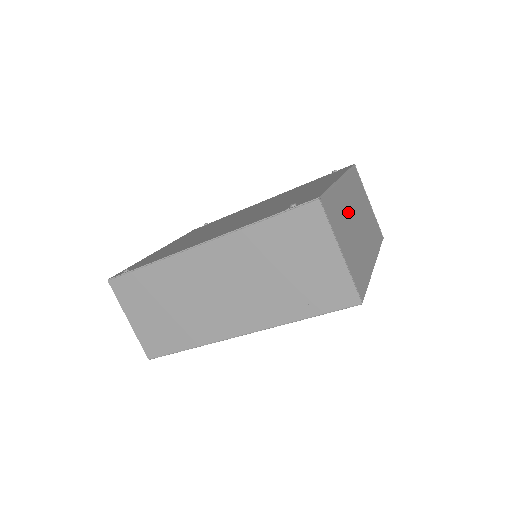
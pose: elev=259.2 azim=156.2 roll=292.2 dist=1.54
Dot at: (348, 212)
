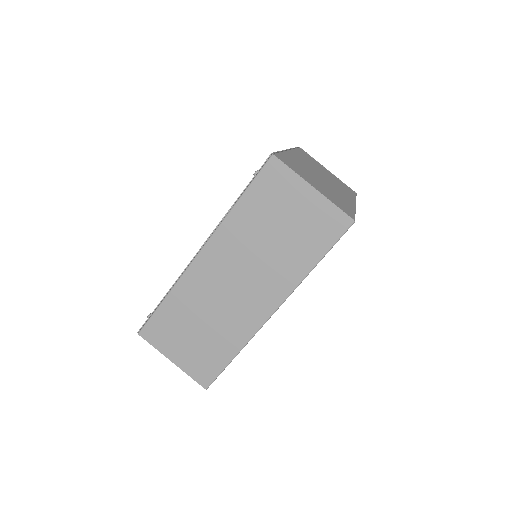
Dot at: (308, 169)
